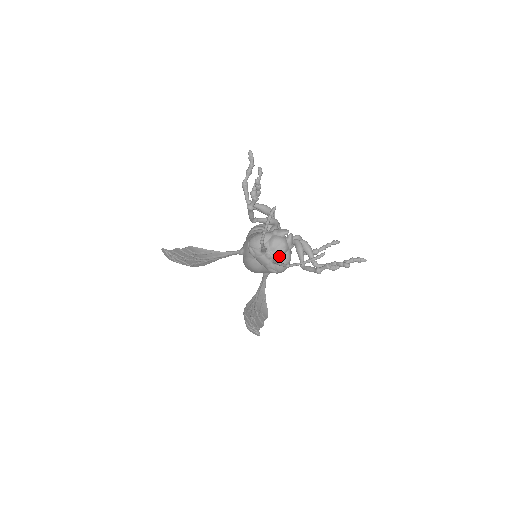
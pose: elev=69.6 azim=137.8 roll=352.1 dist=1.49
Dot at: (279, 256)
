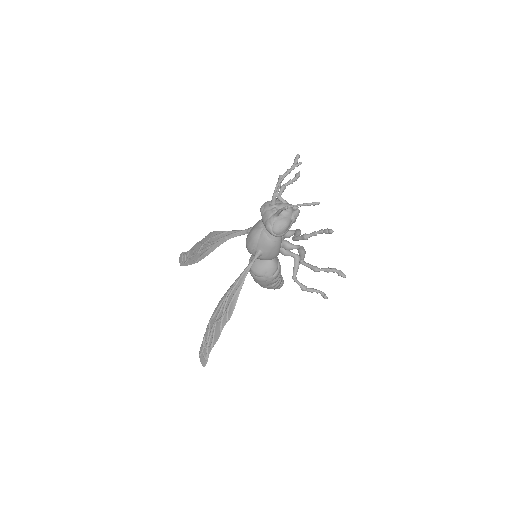
Dot at: (281, 214)
